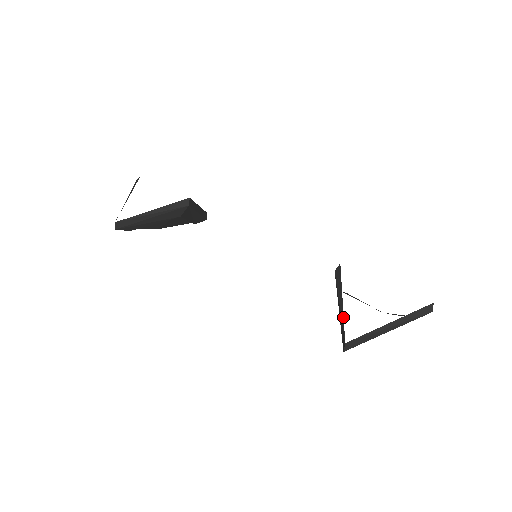
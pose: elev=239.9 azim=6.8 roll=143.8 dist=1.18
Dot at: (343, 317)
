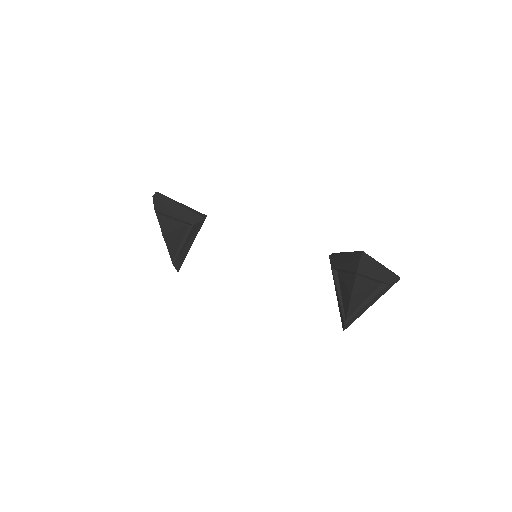
Dot at: occluded
